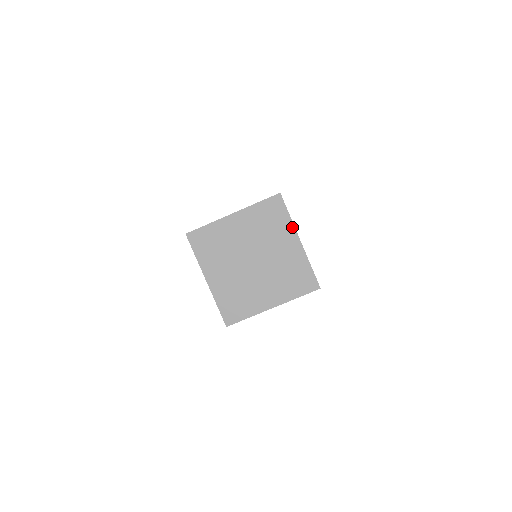
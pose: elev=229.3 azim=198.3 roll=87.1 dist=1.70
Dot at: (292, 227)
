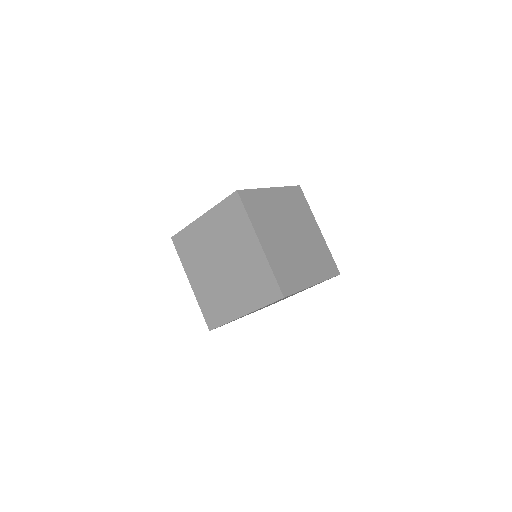
Dot at: (312, 216)
